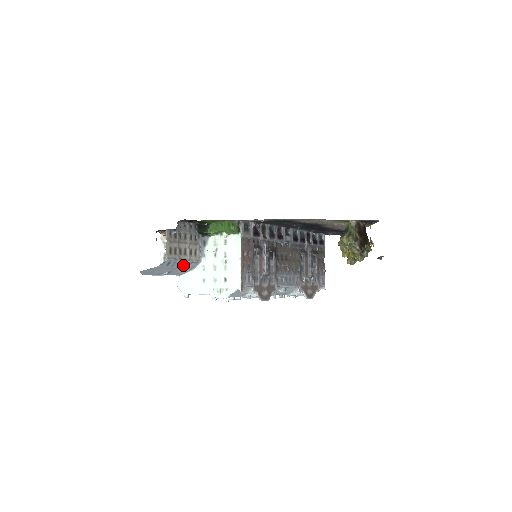
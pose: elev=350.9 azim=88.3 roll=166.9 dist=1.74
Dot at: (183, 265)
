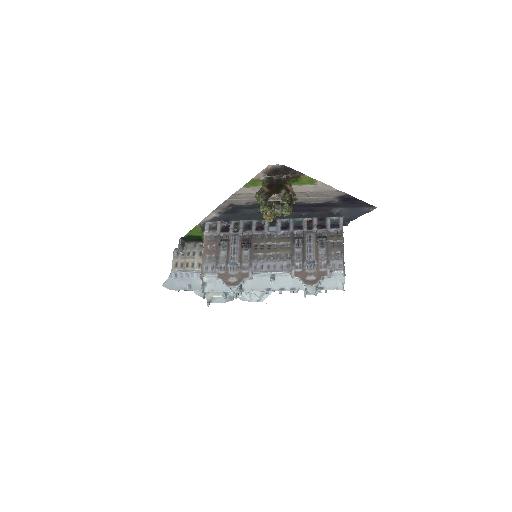
Dot at: (193, 276)
